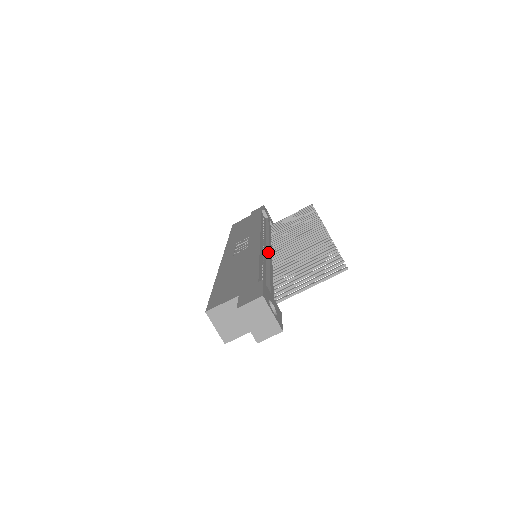
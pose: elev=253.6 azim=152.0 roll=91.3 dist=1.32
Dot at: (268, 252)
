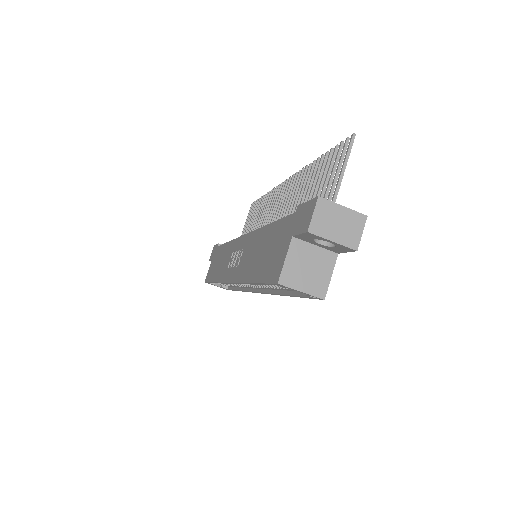
Dot at: occluded
